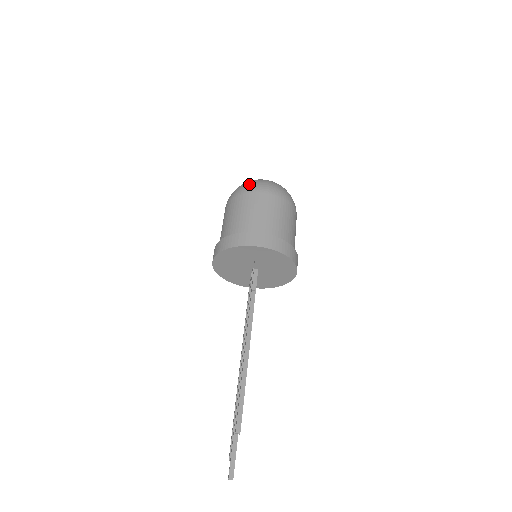
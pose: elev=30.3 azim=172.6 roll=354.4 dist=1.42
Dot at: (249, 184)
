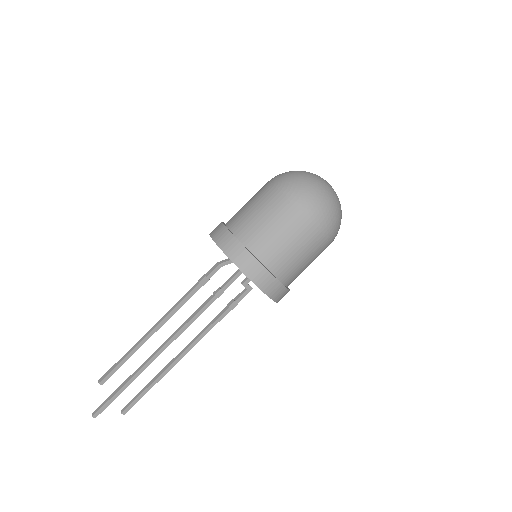
Dot at: occluded
